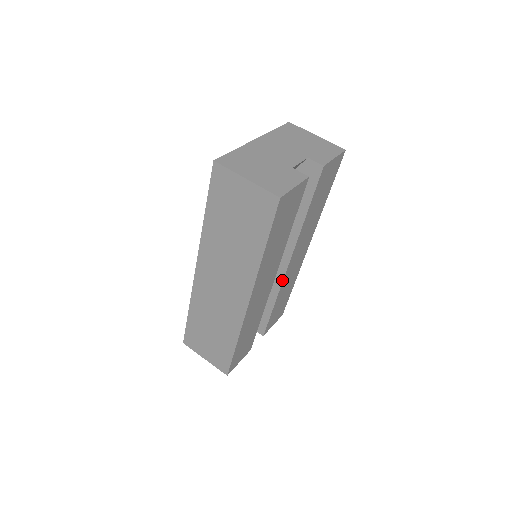
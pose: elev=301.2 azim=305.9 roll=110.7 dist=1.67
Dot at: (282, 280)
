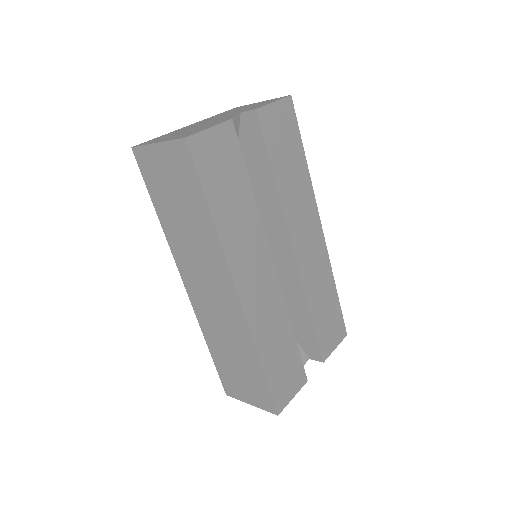
Dot at: (299, 274)
